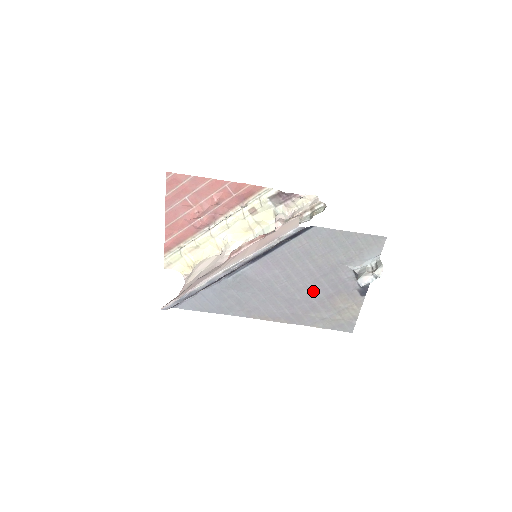
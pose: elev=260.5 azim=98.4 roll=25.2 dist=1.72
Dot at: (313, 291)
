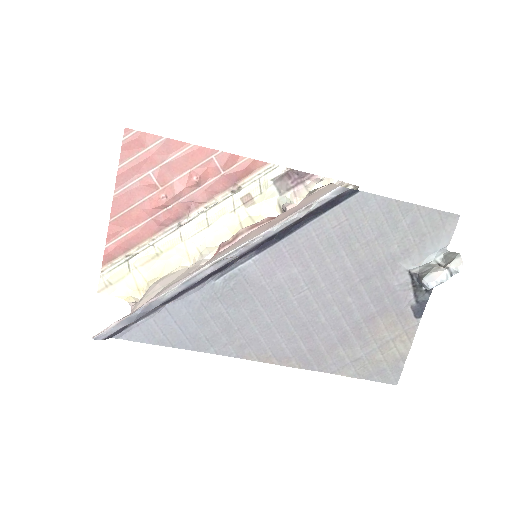
Dot at: (346, 308)
